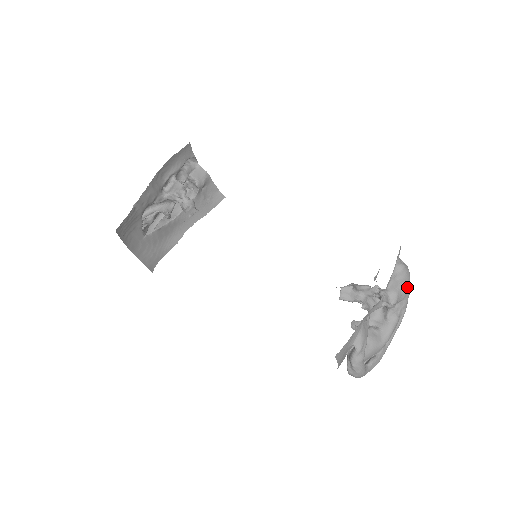
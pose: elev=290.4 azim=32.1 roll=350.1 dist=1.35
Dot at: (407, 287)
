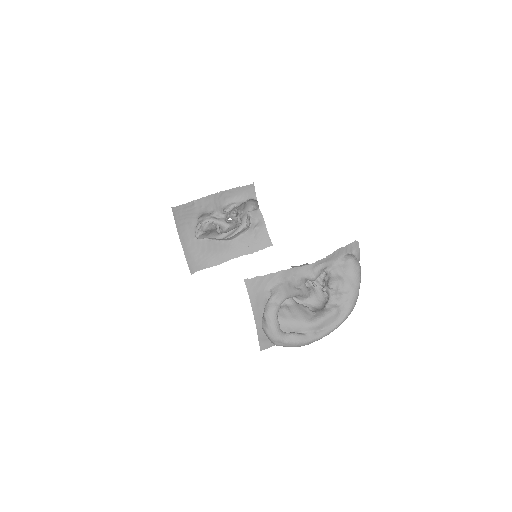
Dot at: (353, 281)
